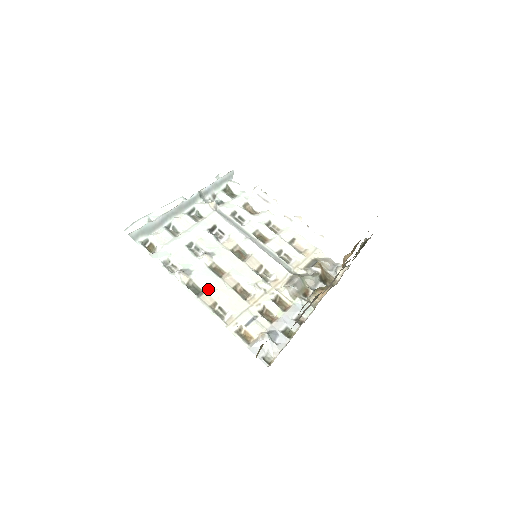
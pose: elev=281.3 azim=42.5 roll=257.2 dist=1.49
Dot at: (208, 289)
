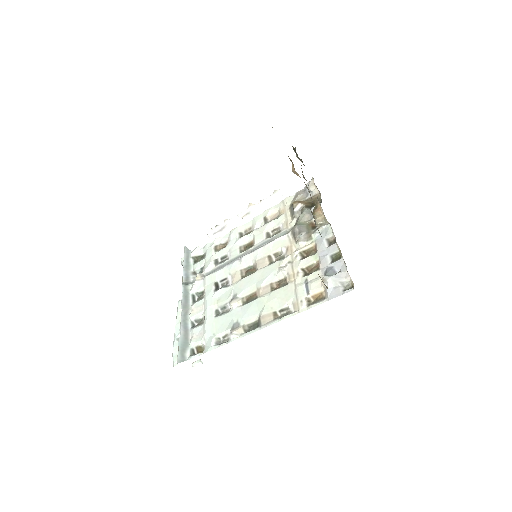
Dot at: (259, 314)
